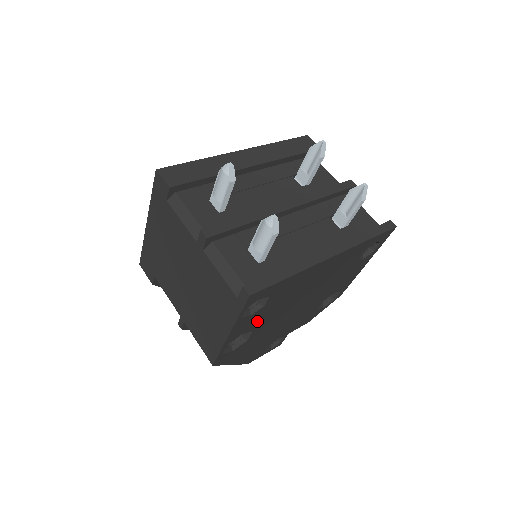
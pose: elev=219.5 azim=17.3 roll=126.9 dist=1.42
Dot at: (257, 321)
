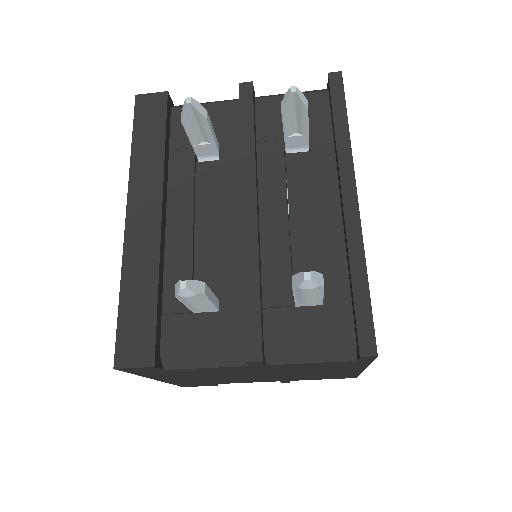
Dot at: occluded
